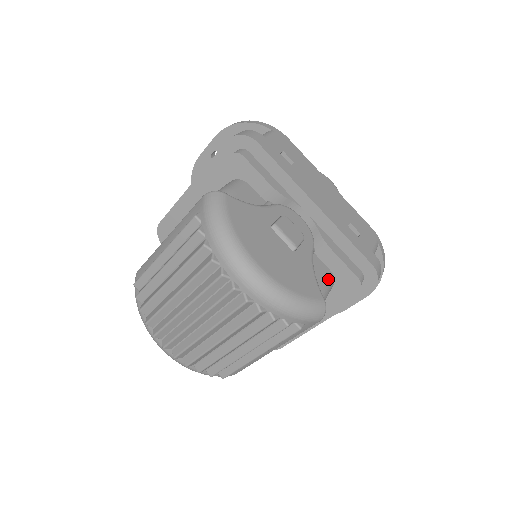
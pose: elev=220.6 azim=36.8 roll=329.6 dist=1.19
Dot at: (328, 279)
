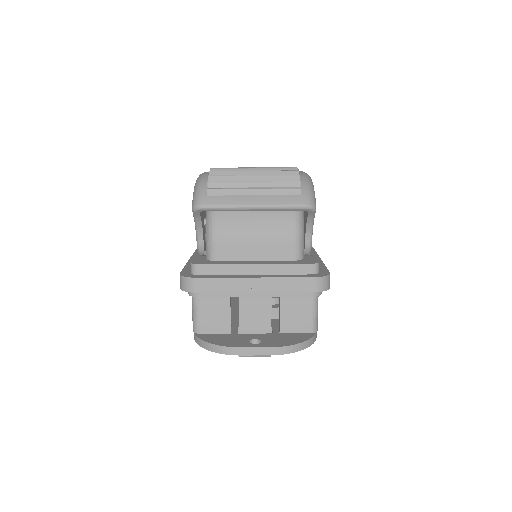
Dot at: occluded
